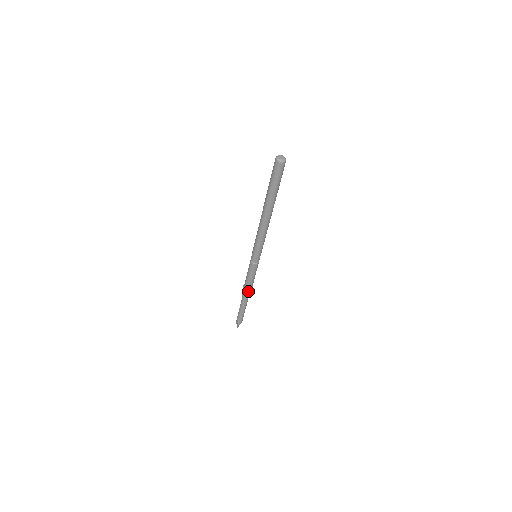
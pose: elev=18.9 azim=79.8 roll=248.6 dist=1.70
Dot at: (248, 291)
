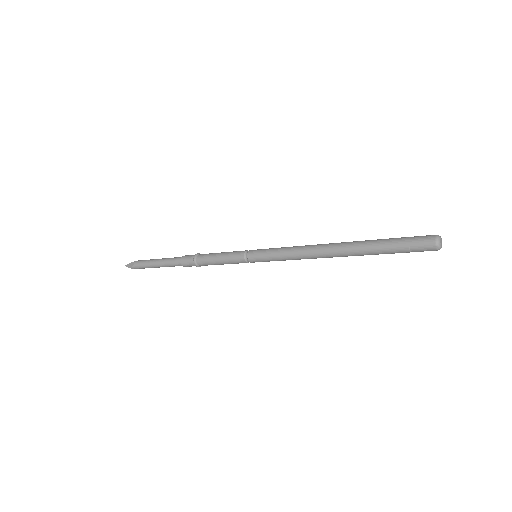
Dot at: (195, 264)
